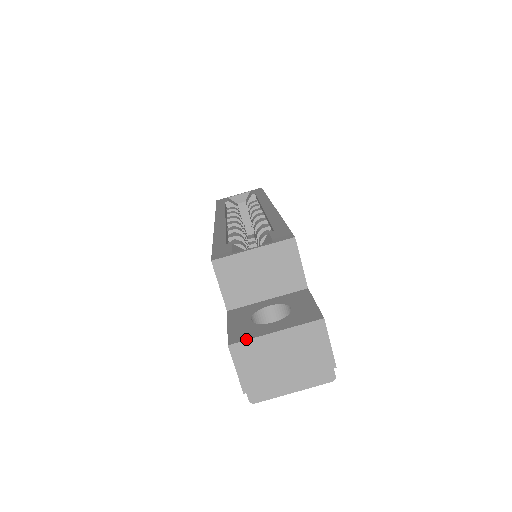
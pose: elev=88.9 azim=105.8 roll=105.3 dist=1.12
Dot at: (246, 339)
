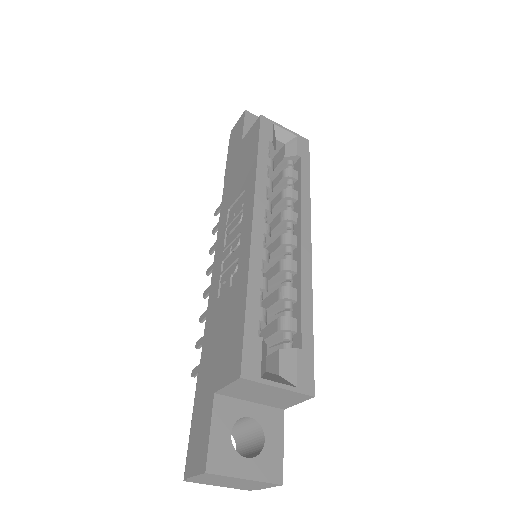
Dot at: (222, 474)
